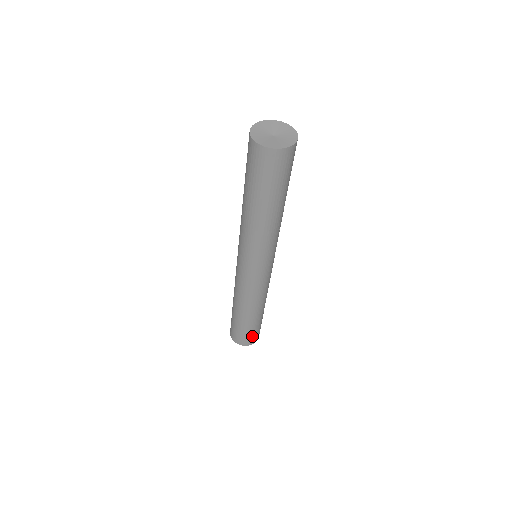
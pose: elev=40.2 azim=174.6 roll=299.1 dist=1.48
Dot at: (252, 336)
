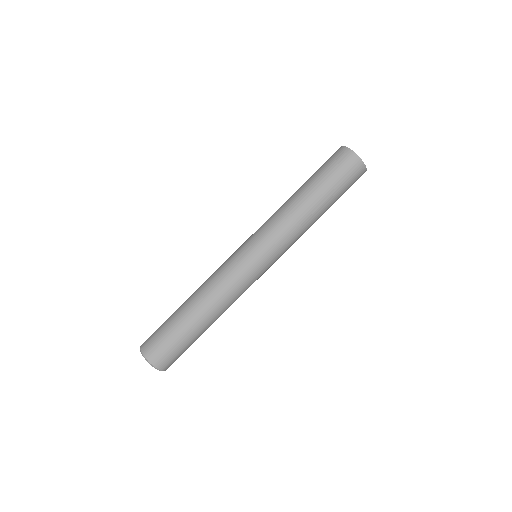
Dot at: (158, 341)
